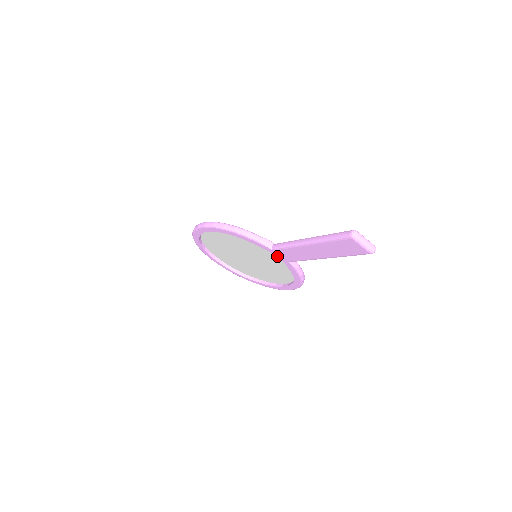
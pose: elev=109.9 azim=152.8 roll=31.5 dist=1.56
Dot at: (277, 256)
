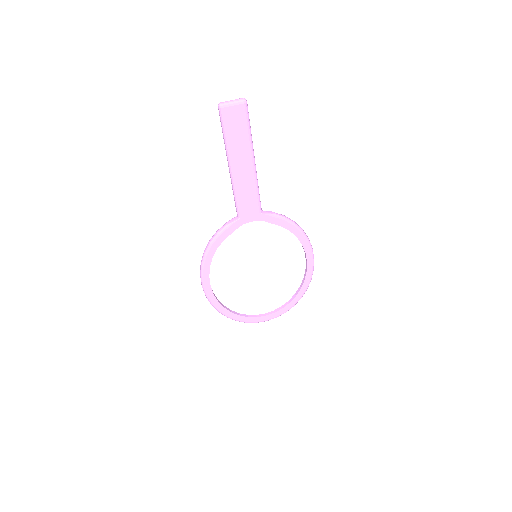
Dot at: (250, 221)
